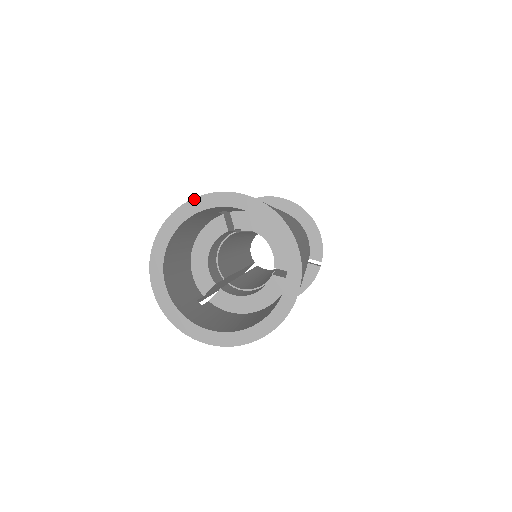
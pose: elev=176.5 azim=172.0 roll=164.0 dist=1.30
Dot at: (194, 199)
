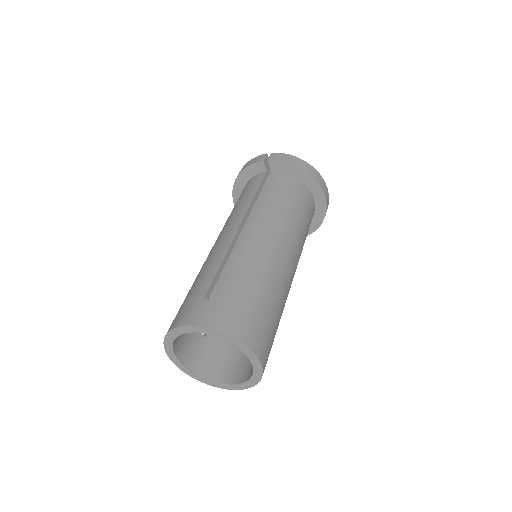
Dot at: (188, 326)
